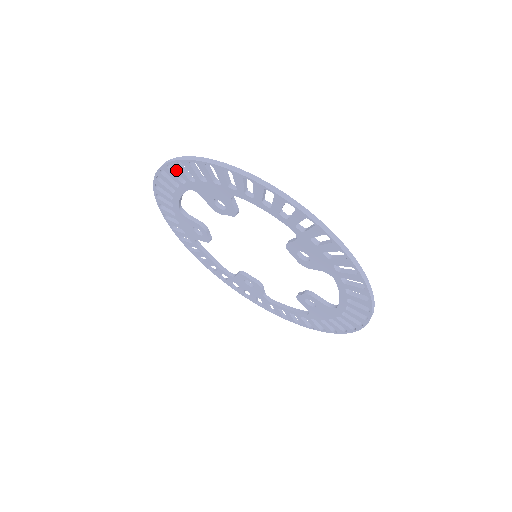
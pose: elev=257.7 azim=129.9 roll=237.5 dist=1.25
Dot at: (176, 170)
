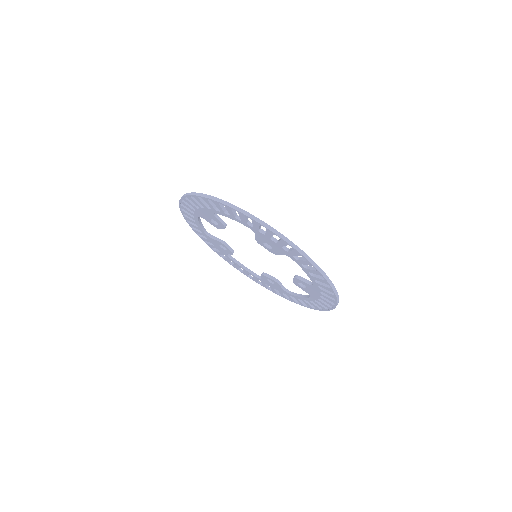
Dot at: (253, 223)
